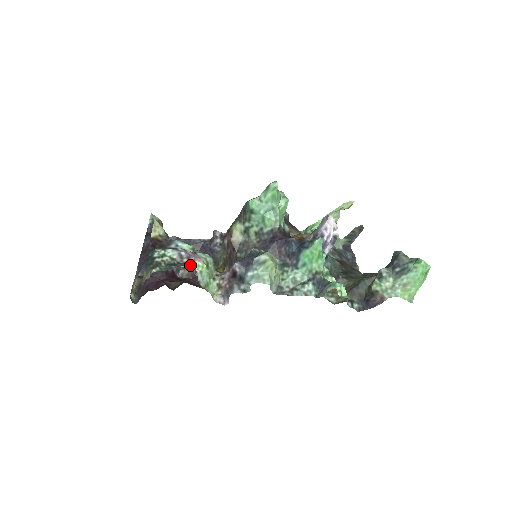
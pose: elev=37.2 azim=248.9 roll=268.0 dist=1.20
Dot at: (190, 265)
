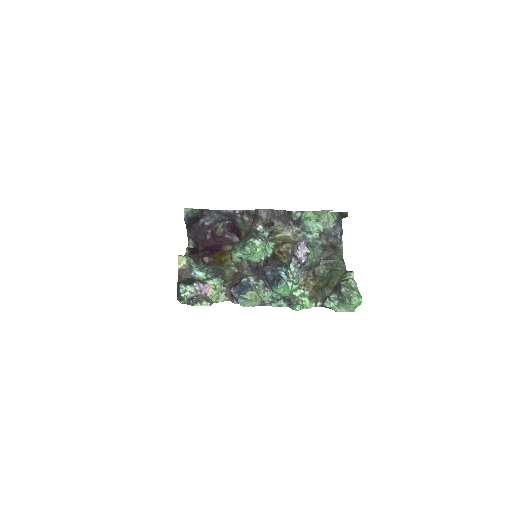
Dot at: (200, 304)
